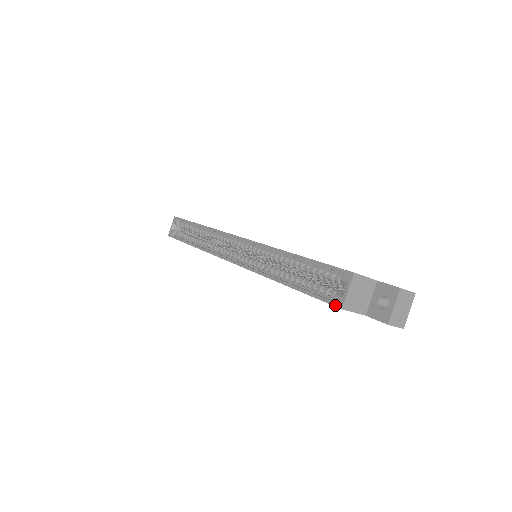
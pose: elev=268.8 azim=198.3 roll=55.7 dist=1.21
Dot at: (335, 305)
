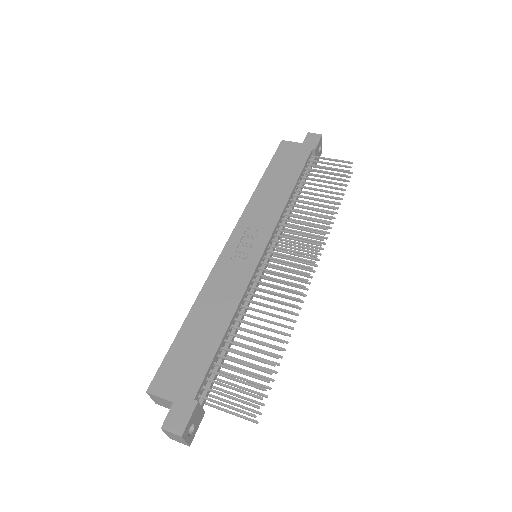
Dot at: occluded
